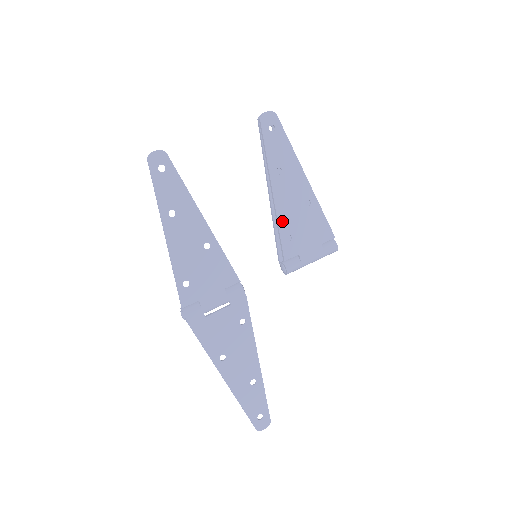
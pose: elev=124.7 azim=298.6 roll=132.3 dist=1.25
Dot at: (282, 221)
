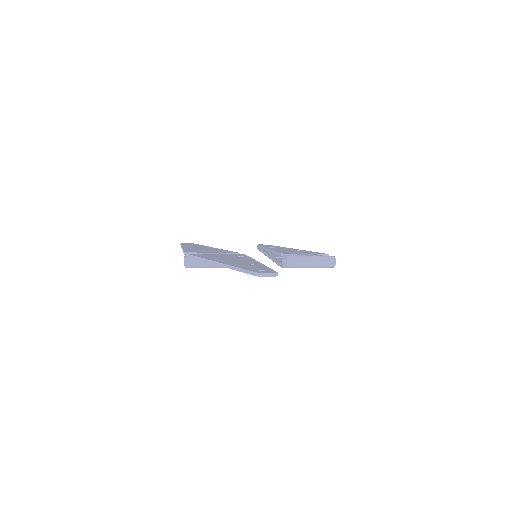
Dot at: occluded
